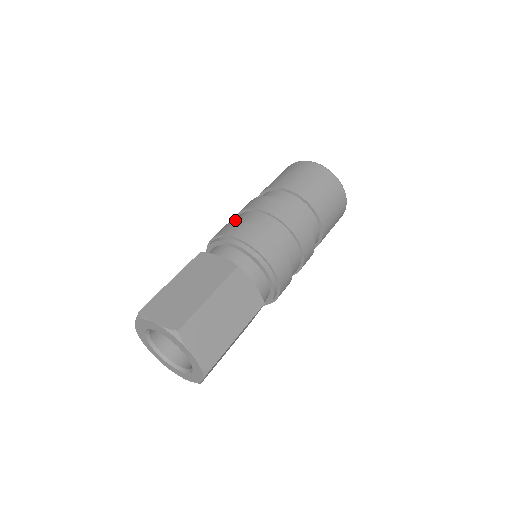
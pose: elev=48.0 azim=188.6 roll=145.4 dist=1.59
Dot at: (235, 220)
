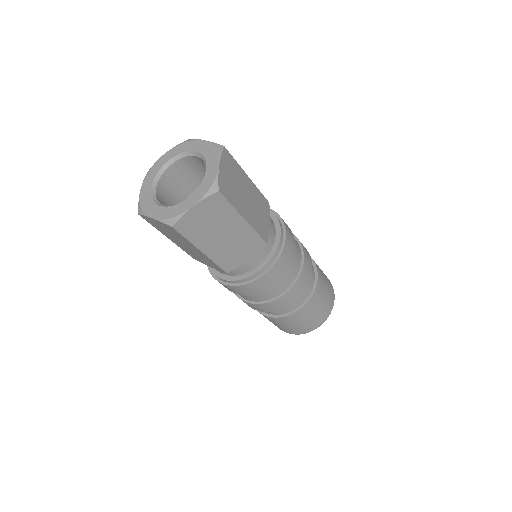
Dot at: occluded
